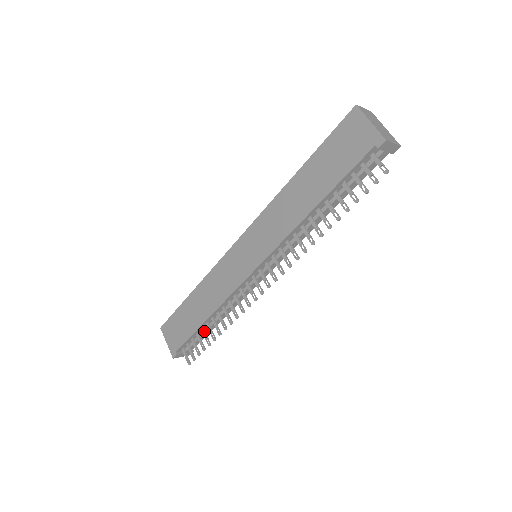
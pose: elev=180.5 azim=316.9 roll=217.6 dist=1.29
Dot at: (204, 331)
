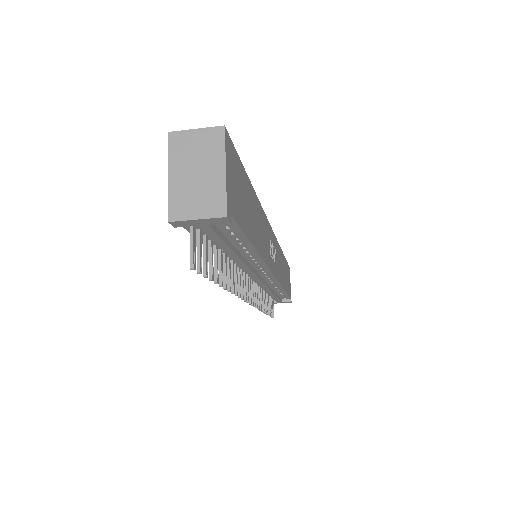
Dot at: (267, 298)
